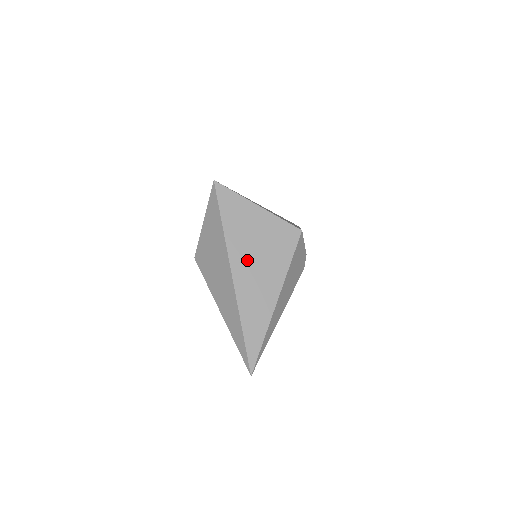
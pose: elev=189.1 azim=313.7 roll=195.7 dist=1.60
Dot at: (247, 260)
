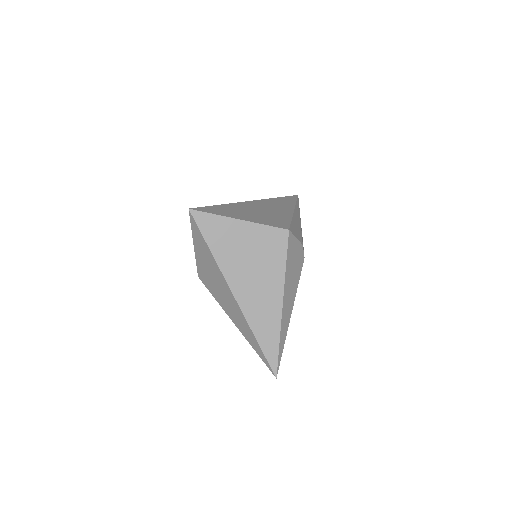
Dot at: (243, 276)
